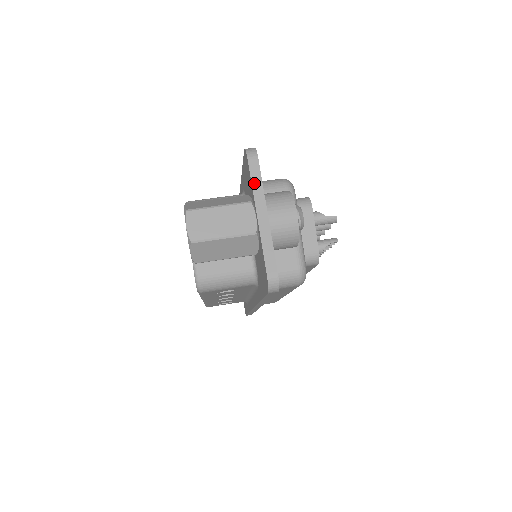
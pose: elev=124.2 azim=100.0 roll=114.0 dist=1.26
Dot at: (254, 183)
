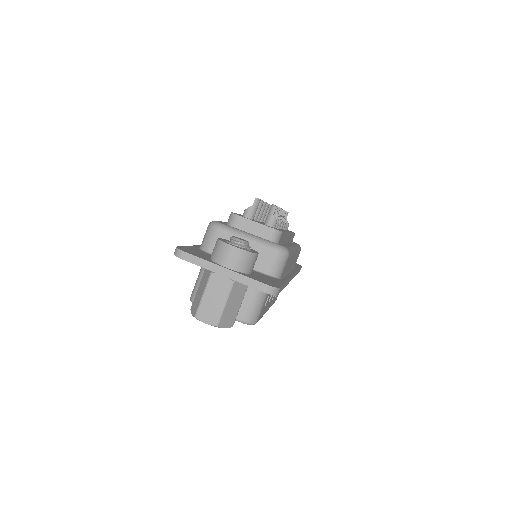
Dot at: (200, 264)
